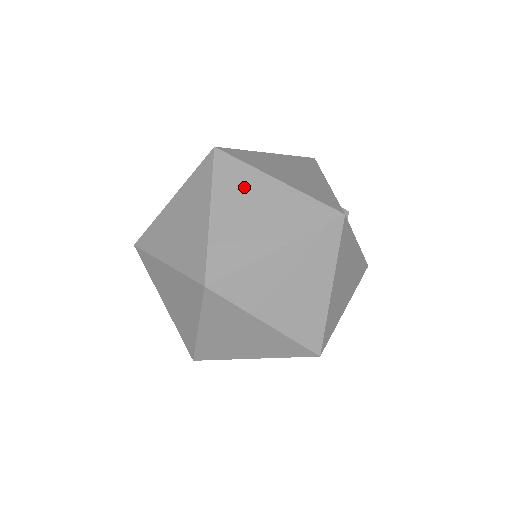
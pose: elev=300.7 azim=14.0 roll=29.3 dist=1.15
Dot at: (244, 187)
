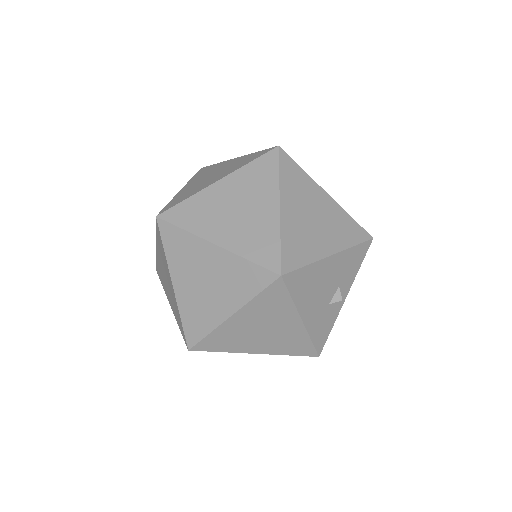
Dot at: (256, 188)
